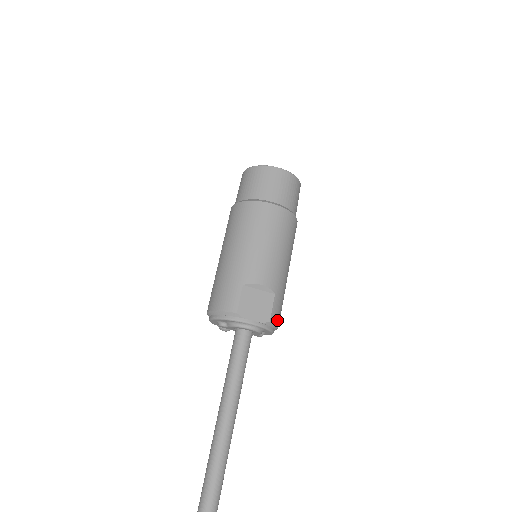
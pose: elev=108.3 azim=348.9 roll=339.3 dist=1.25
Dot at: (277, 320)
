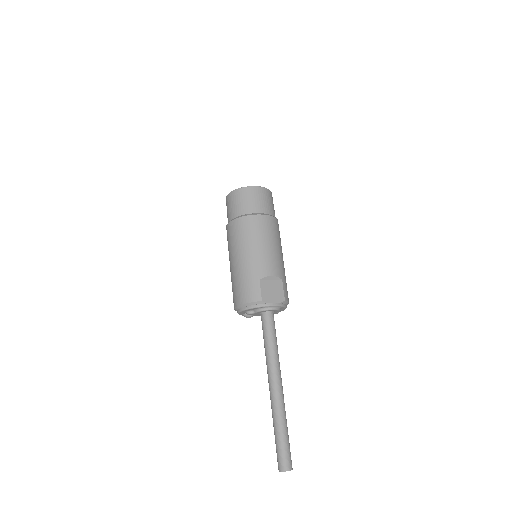
Dot at: (288, 298)
